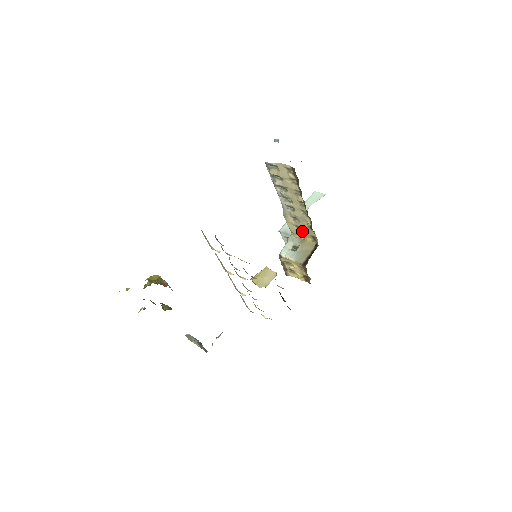
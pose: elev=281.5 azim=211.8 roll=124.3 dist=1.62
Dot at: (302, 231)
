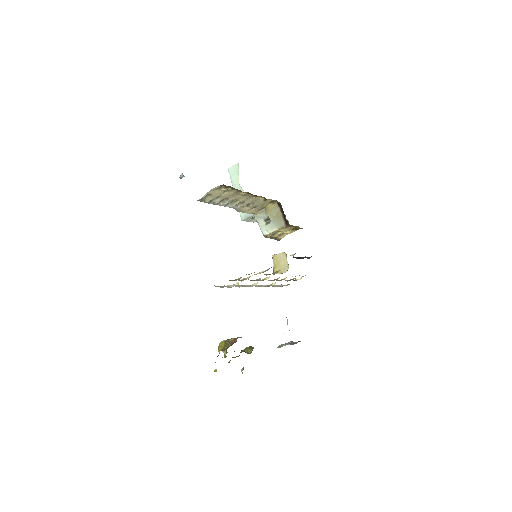
Dot at: (260, 206)
